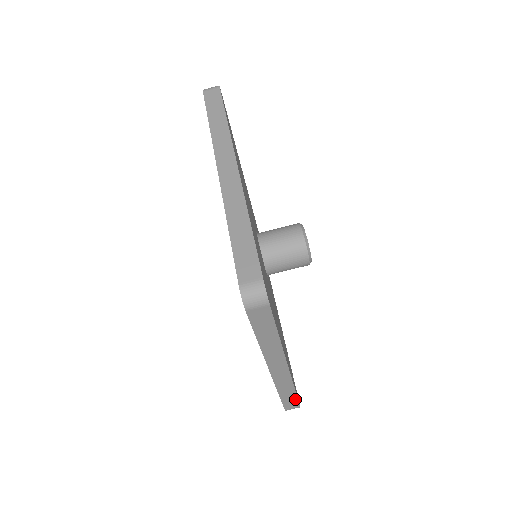
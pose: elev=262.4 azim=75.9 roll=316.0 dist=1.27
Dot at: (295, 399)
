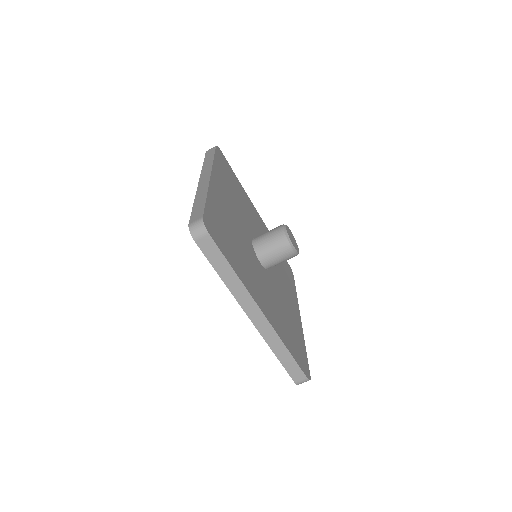
Dot at: occluded
